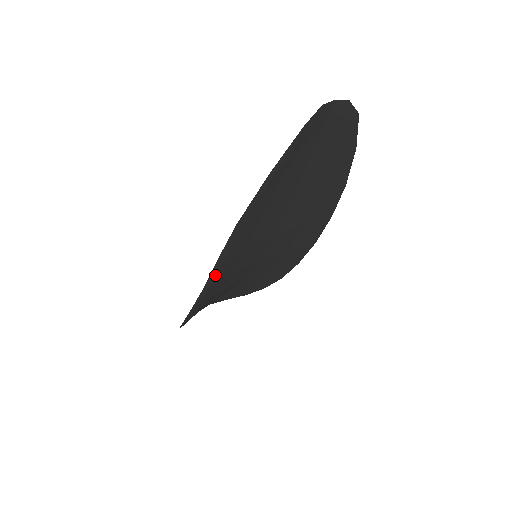
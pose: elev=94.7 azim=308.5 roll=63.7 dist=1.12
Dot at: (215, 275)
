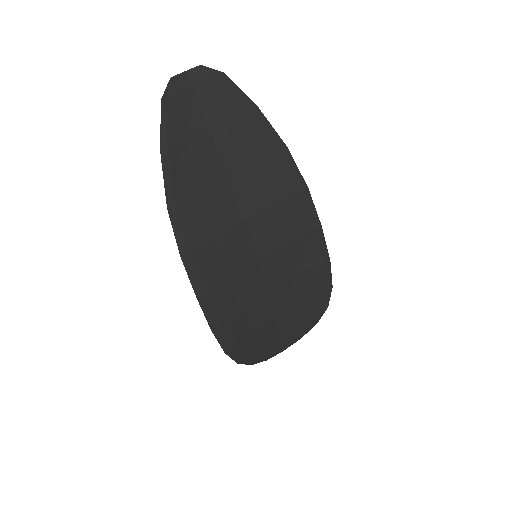
Dot at: (196, 274)
